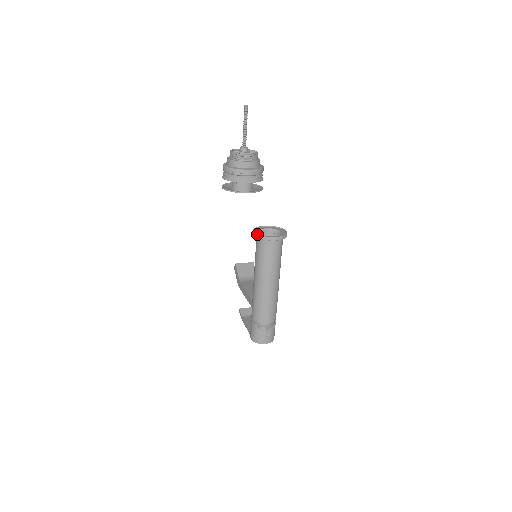
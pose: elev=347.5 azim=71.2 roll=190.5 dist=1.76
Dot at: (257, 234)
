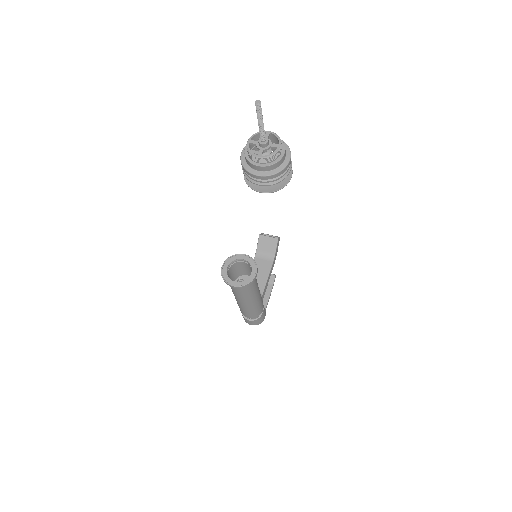
Dot at: (221, 272)
